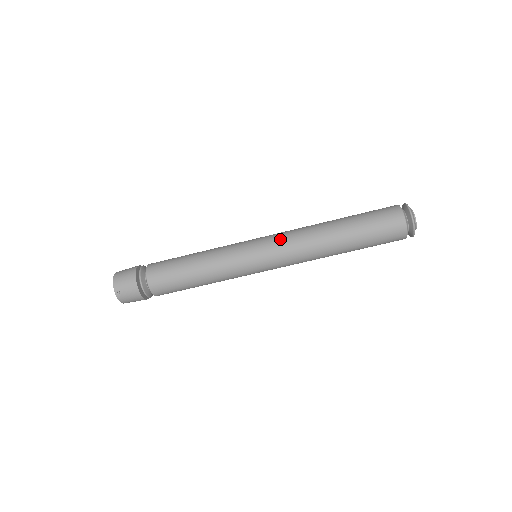
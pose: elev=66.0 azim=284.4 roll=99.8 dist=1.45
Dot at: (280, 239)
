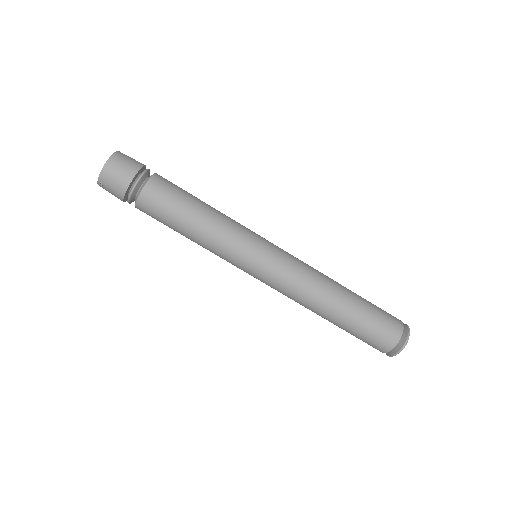
Dot at: (286, 275)
